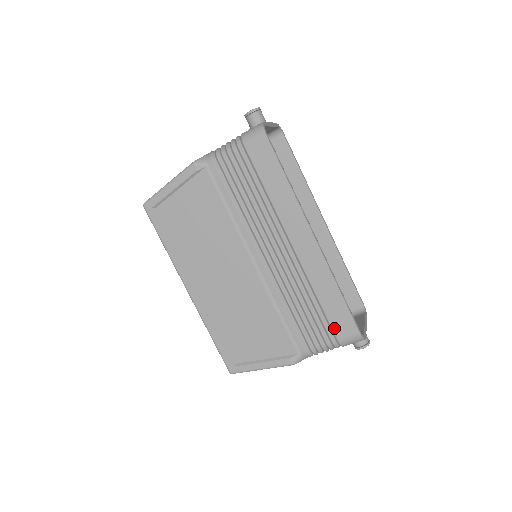
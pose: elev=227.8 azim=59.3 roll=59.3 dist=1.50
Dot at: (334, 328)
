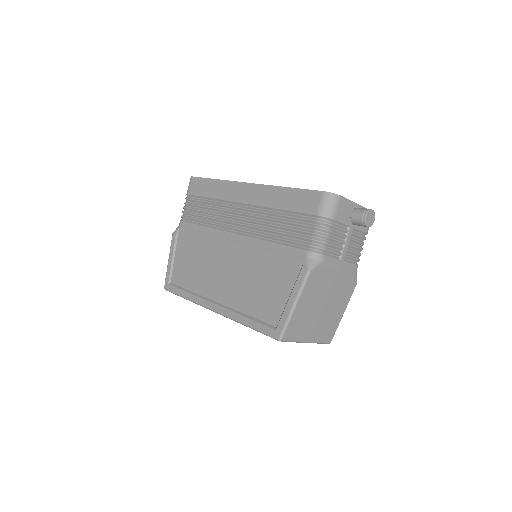
Dot at: (306, 211)
